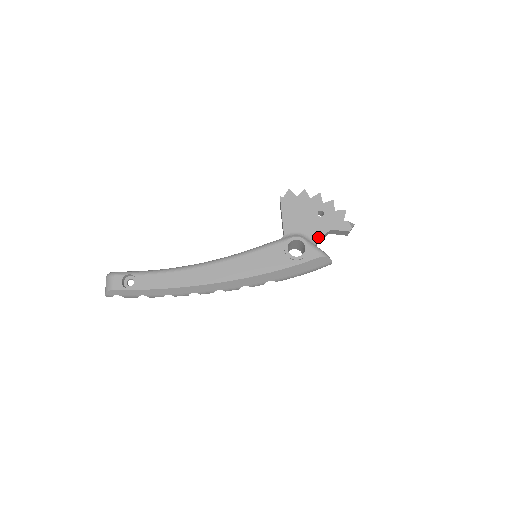
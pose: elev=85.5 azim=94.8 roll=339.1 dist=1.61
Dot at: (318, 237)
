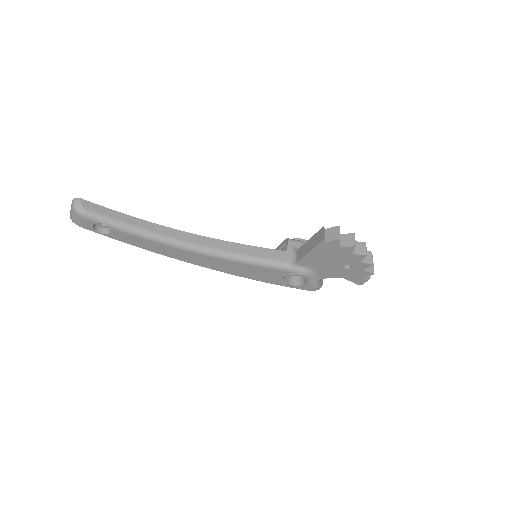
Dot at: (326, 277)
